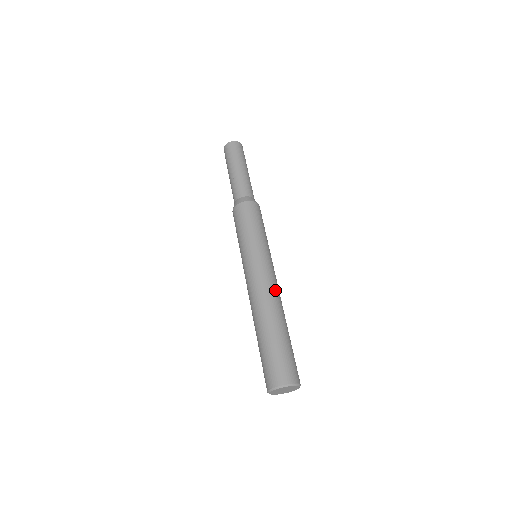
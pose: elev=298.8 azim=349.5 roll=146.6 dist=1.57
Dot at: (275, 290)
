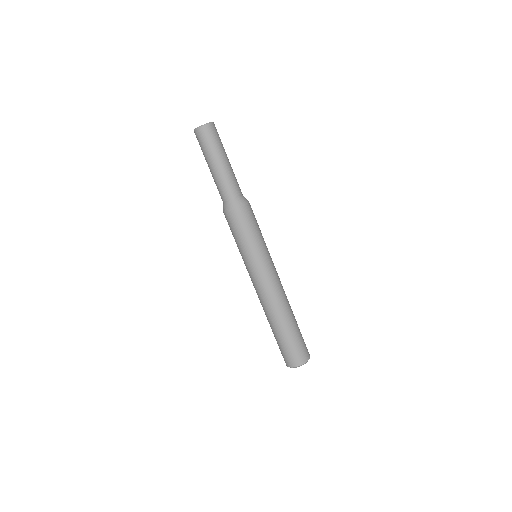
Dot at: (269, 298)
